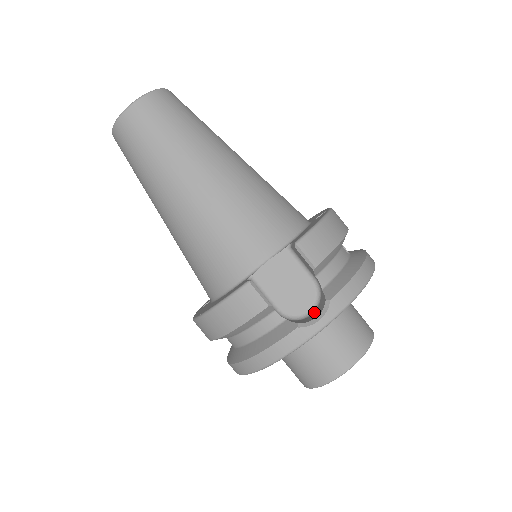
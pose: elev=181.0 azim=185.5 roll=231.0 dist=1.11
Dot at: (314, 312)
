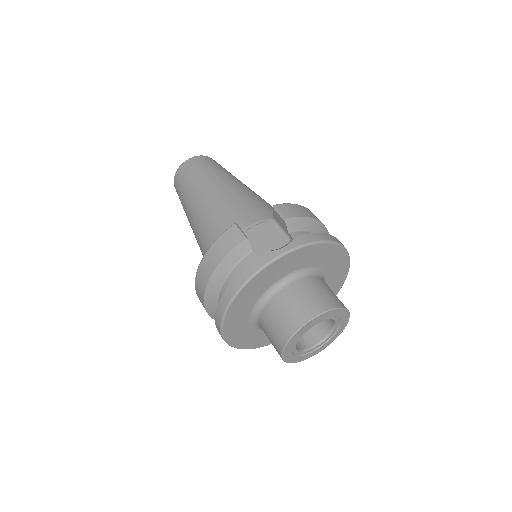
Dot at: occluded
